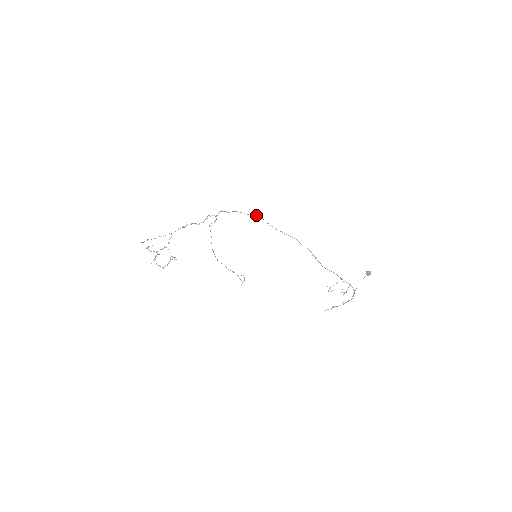
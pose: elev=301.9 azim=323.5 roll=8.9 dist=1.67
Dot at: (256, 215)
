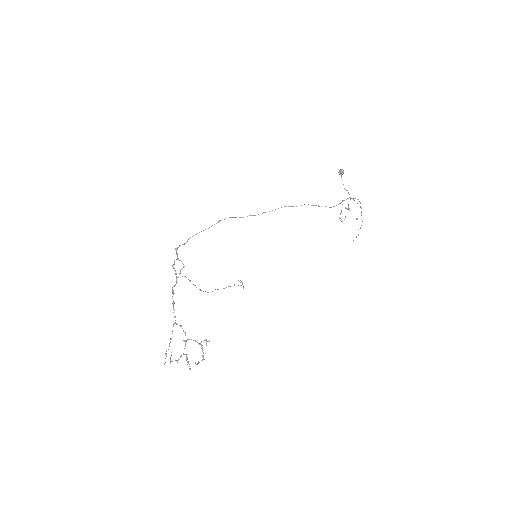
Dot at: (219, 220)
